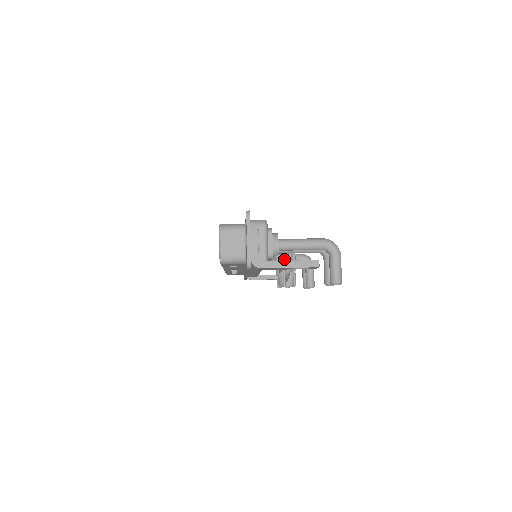
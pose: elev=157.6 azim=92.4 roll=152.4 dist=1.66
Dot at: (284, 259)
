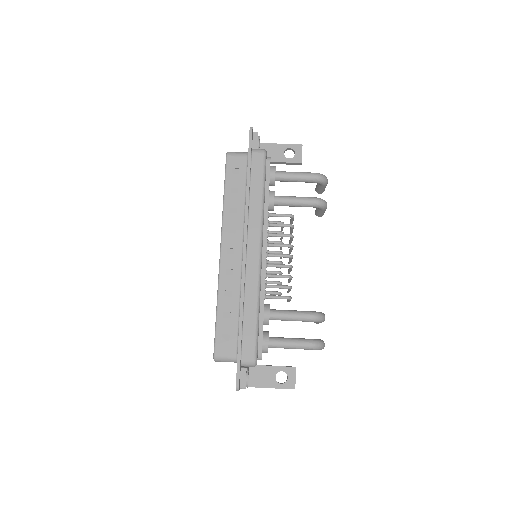
Dot at: (280, 295)
